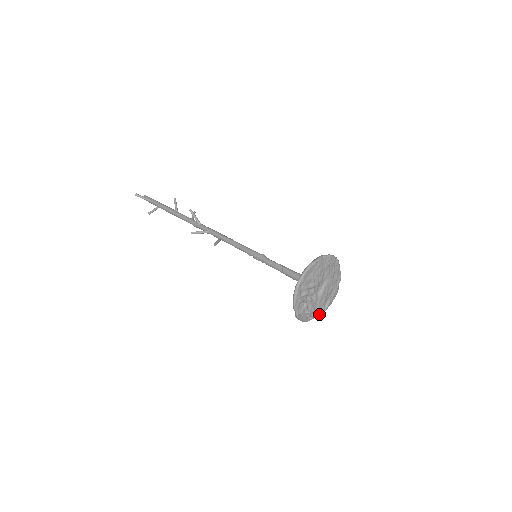
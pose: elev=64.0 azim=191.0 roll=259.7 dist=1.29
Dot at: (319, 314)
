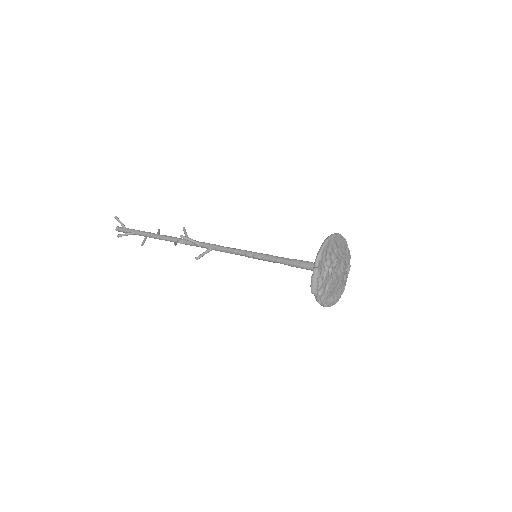
Dot at: (322, 302)
